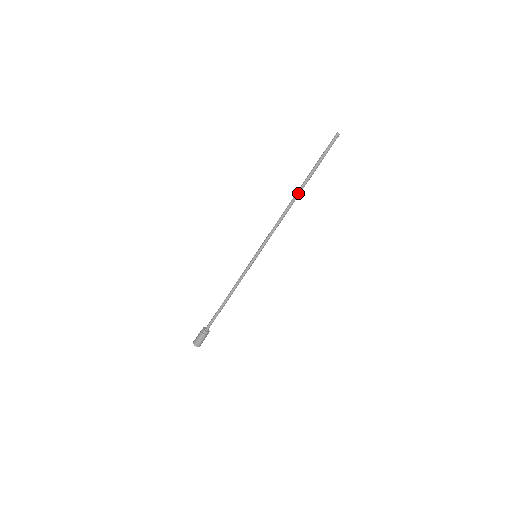
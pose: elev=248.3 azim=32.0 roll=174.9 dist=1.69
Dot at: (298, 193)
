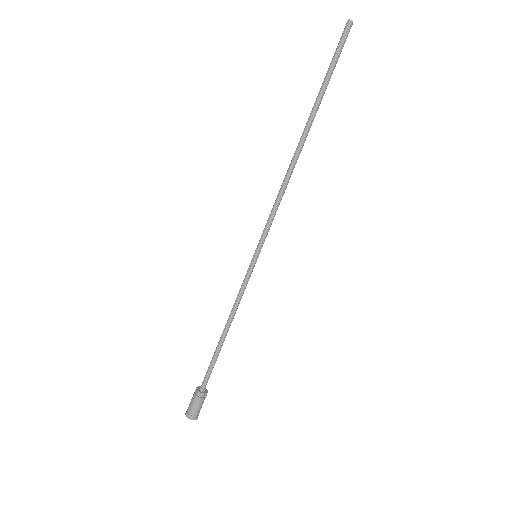
Dot at: (303, 137)
